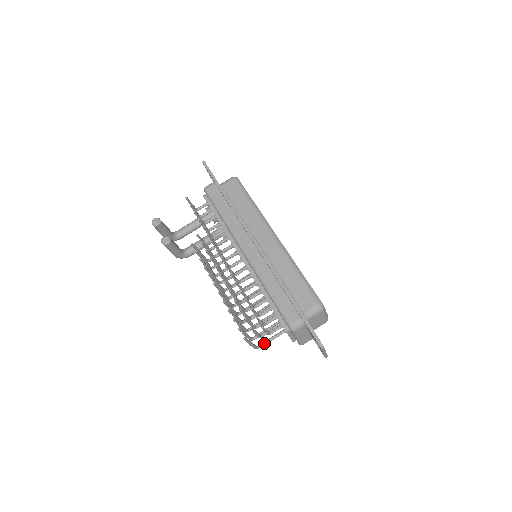
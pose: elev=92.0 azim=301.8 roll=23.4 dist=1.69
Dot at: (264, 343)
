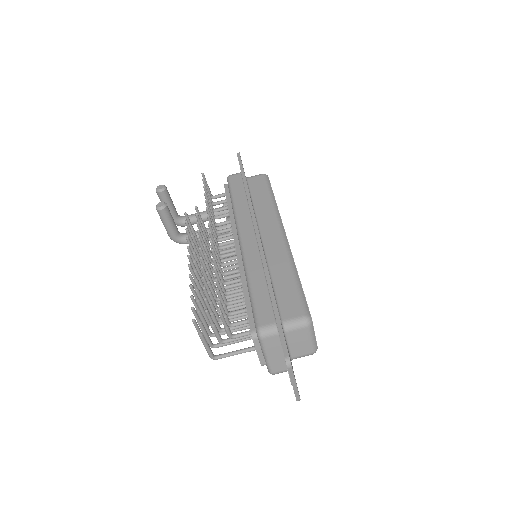
Dot at: (225, 354)
